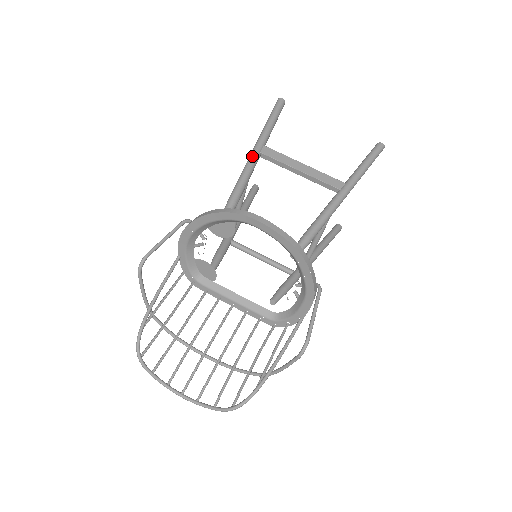
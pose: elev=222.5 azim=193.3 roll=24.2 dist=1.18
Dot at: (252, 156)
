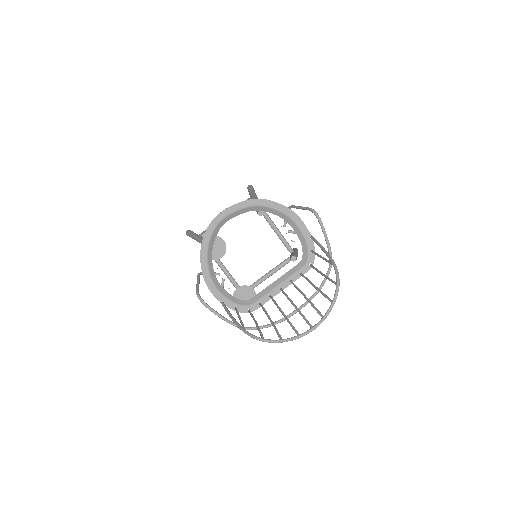
Dot at: (198, 238)
